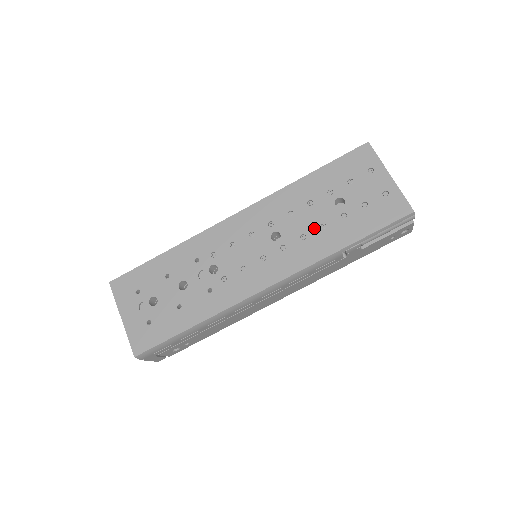
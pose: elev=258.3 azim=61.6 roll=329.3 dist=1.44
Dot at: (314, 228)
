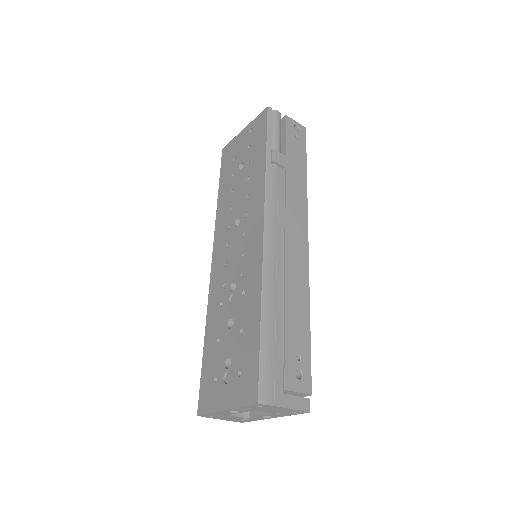
Dot at: (246, 187)
